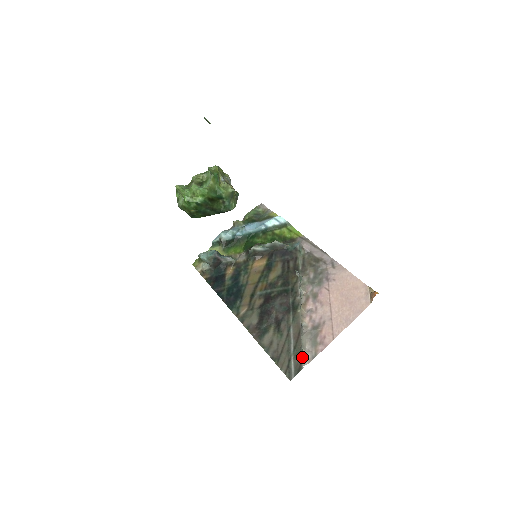
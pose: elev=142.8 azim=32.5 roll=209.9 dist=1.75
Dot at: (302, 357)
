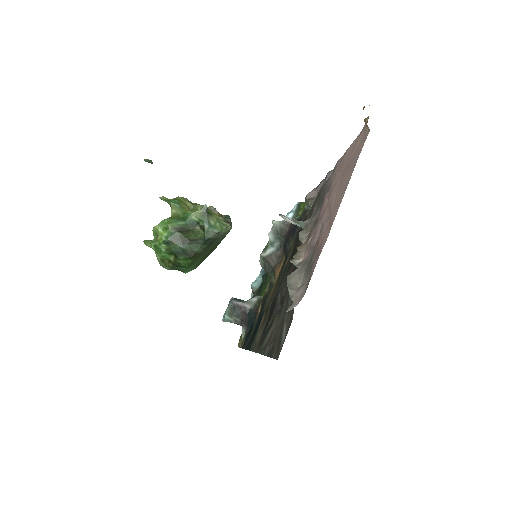
Dot at: occluded
